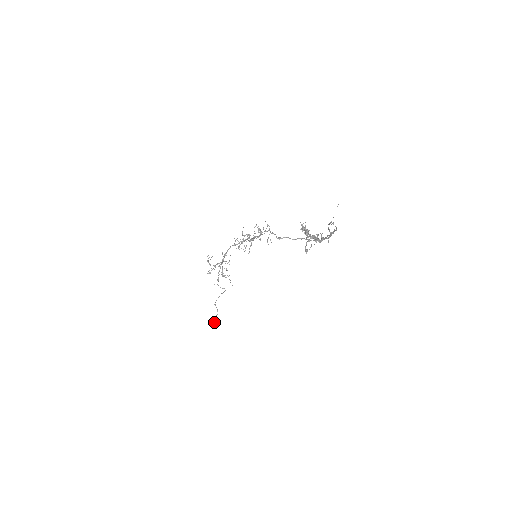
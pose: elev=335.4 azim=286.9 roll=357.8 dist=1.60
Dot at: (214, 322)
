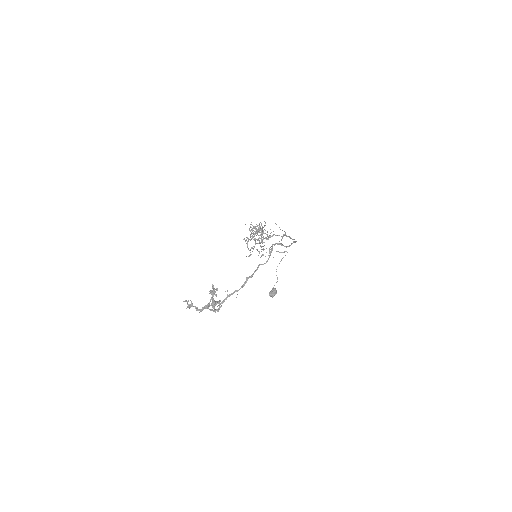
Dot at: (270, 294)
